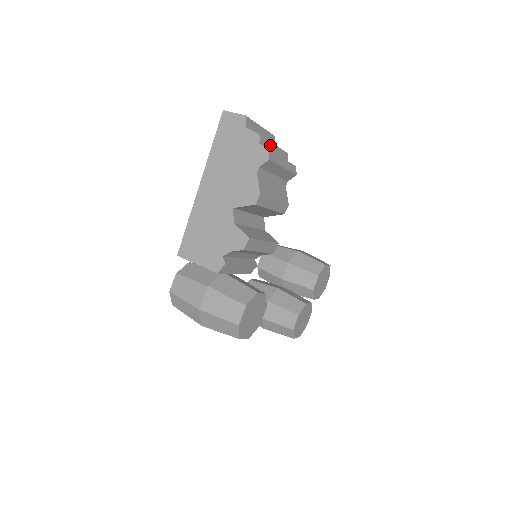
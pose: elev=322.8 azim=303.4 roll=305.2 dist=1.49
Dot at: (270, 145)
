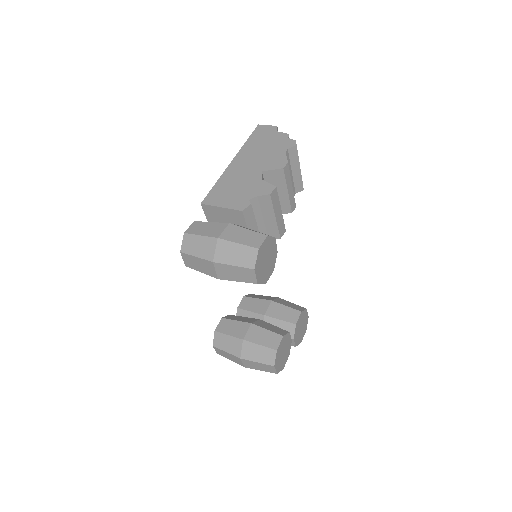
Dot at: occluded
